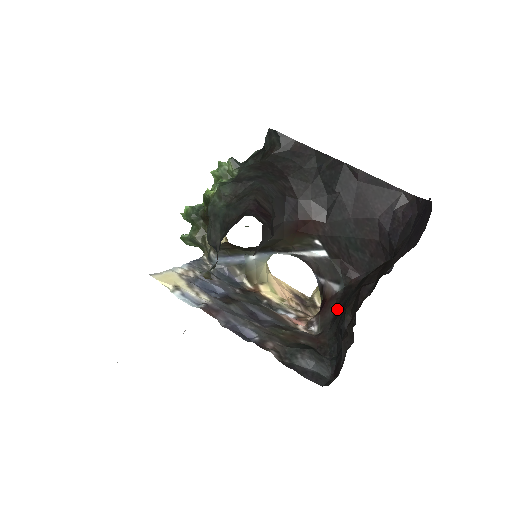
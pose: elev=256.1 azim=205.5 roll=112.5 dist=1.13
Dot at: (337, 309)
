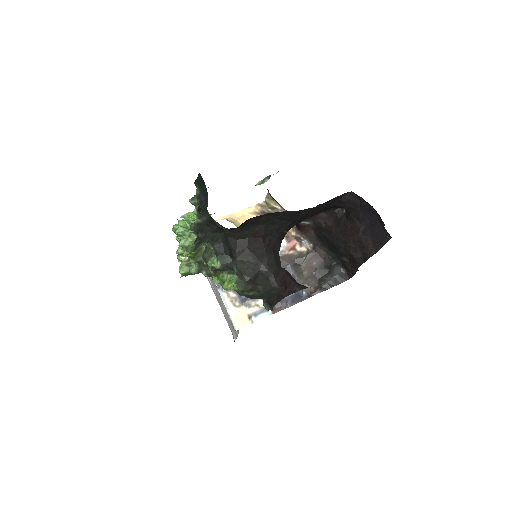
Dot at: (317, 234)
